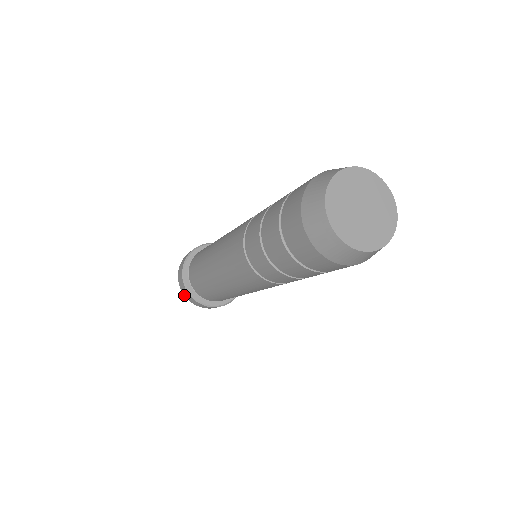
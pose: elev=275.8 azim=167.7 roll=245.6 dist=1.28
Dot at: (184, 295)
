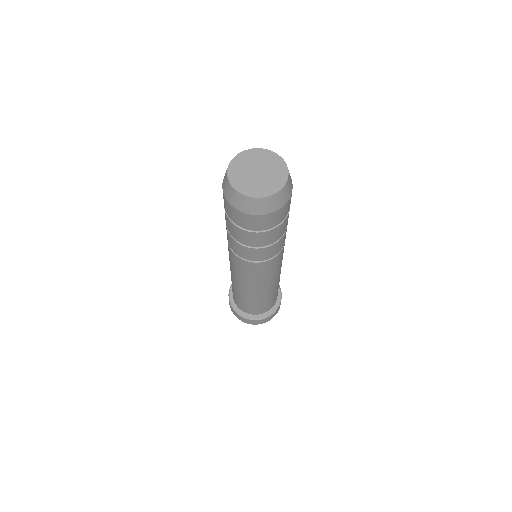
Dot at: occluded
